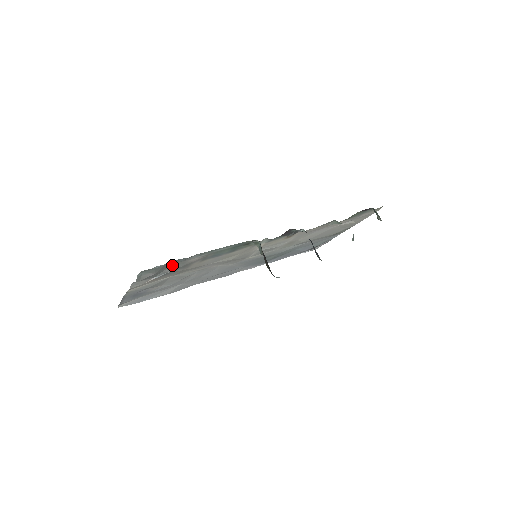
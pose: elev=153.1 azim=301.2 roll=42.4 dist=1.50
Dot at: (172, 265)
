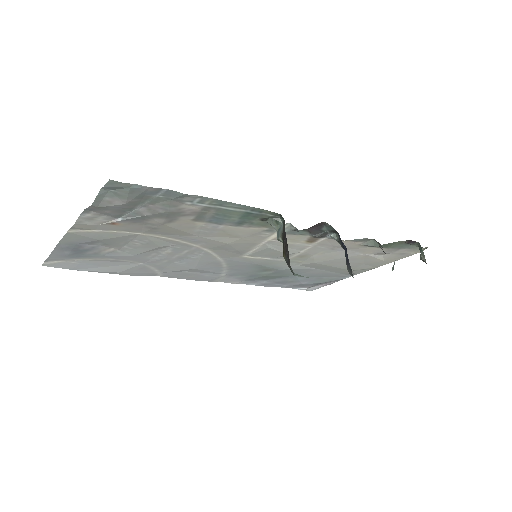
Dot at: (155, 201)
